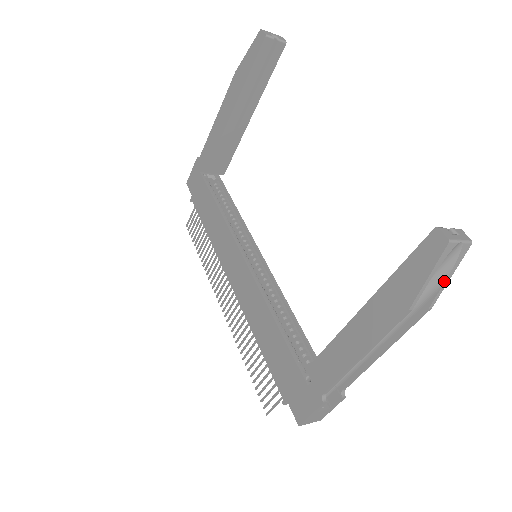
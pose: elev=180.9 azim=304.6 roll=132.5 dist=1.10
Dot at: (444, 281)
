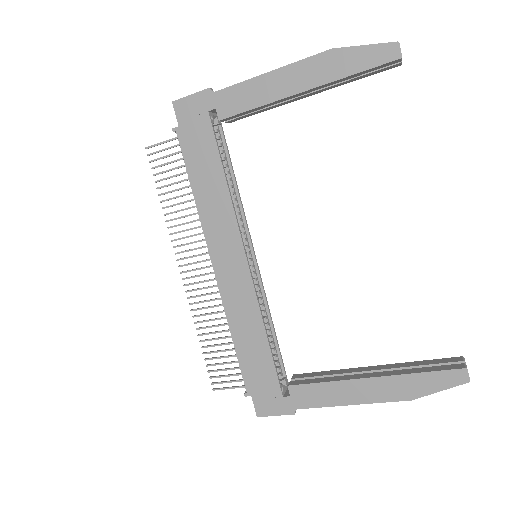
Dot at: occluded
